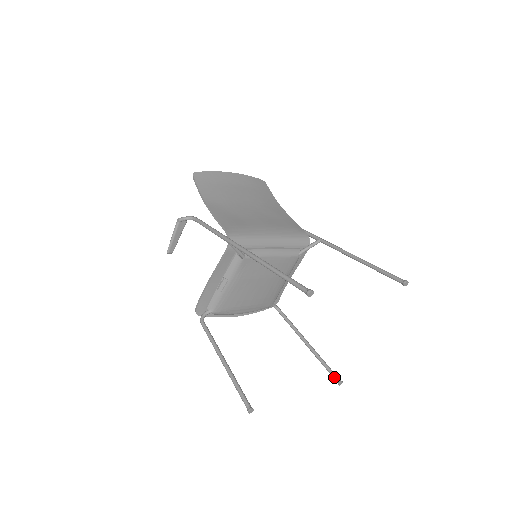
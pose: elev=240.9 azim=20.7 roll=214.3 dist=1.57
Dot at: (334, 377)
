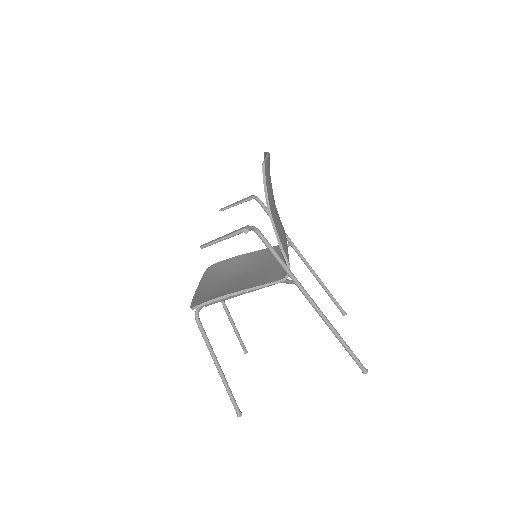
Dot at: (244, 348)
